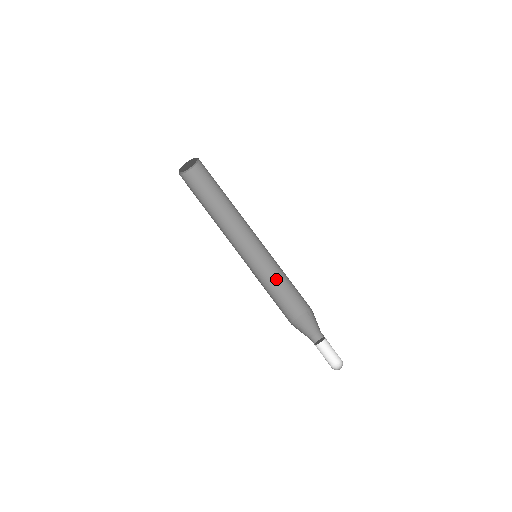
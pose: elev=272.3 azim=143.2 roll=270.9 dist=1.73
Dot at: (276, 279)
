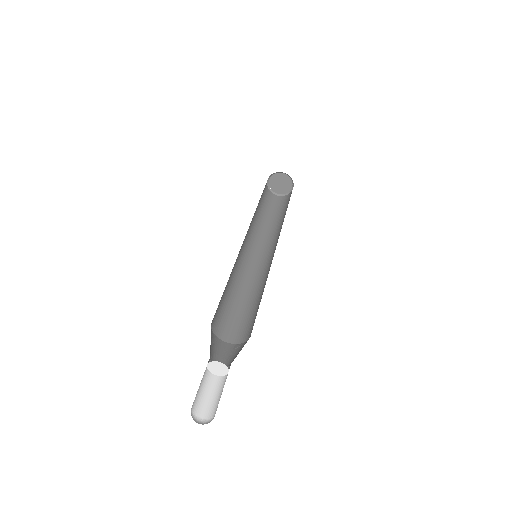
Dot at: (243, 295)
